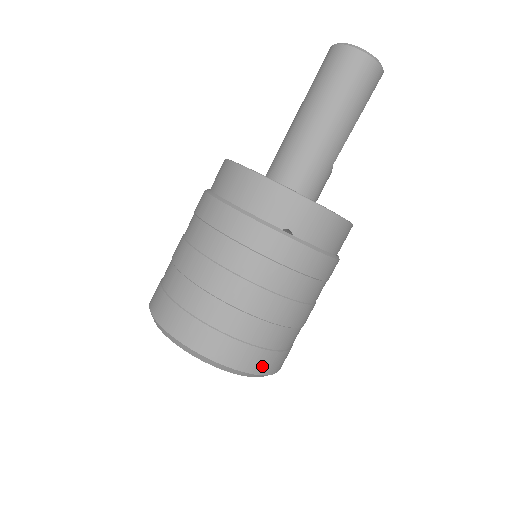
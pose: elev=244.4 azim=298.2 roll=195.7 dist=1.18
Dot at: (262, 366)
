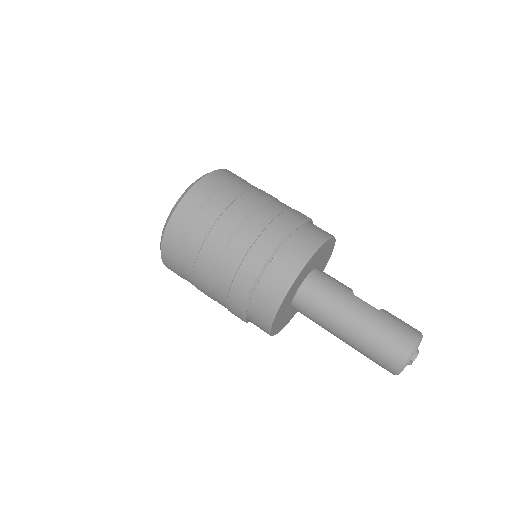
Dot at: occluded
